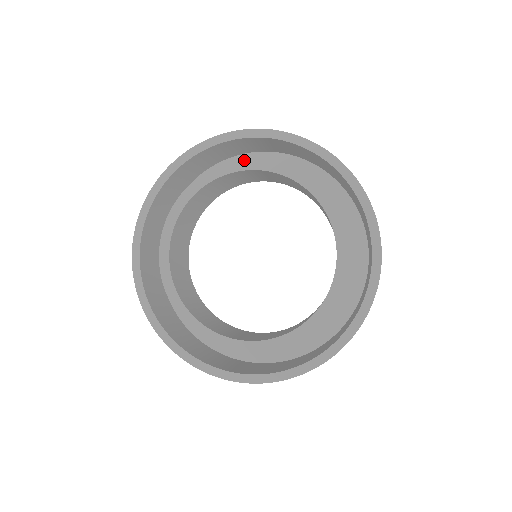
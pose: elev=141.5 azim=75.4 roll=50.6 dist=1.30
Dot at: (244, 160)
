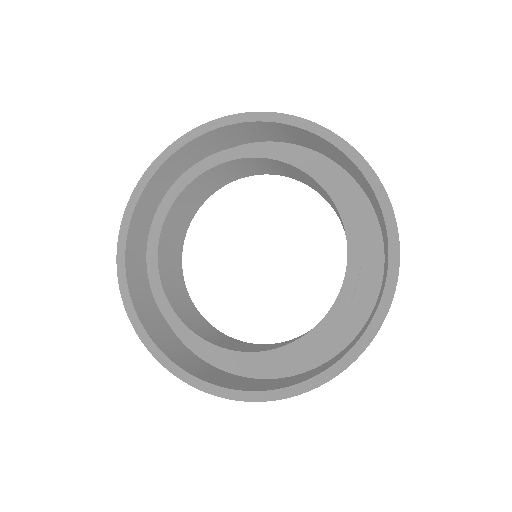
Dot at: (332, 179)
